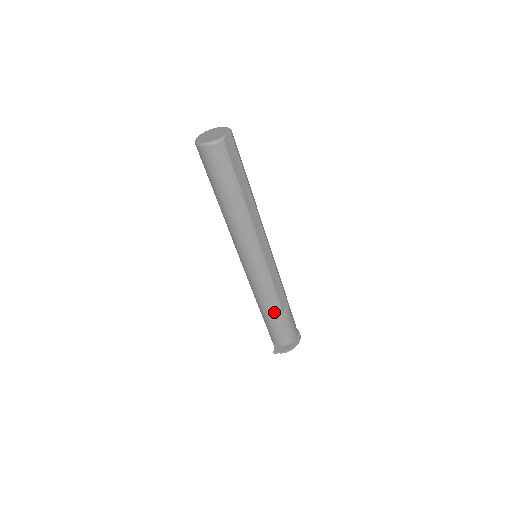
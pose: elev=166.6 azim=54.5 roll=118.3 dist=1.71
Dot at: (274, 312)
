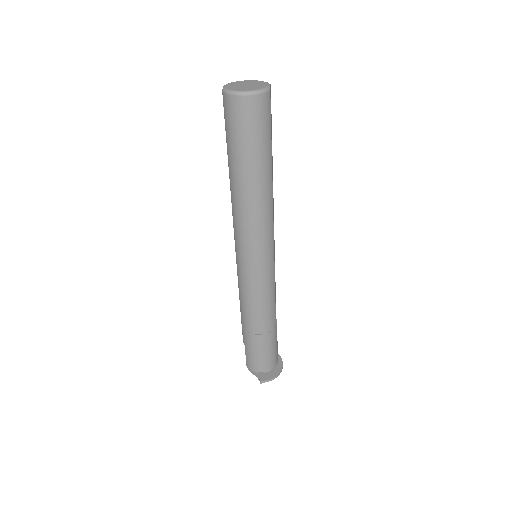
Dot at: (269, 327)
